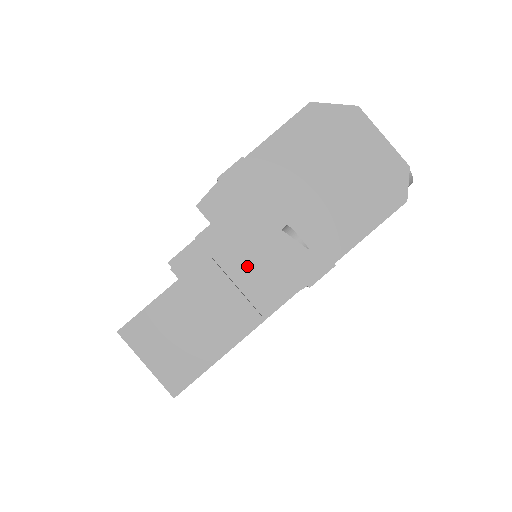
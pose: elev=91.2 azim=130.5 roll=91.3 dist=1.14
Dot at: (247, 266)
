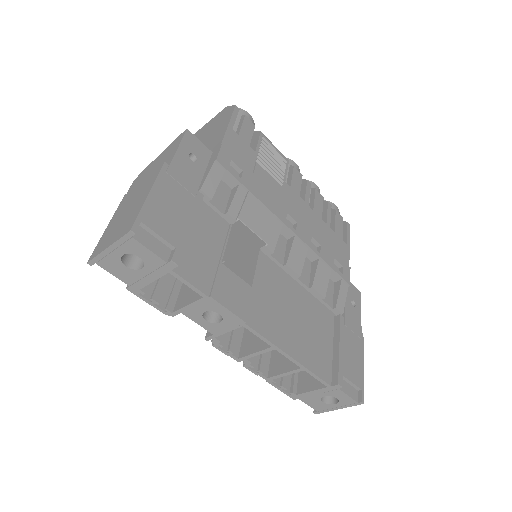
Dot at: occluded
